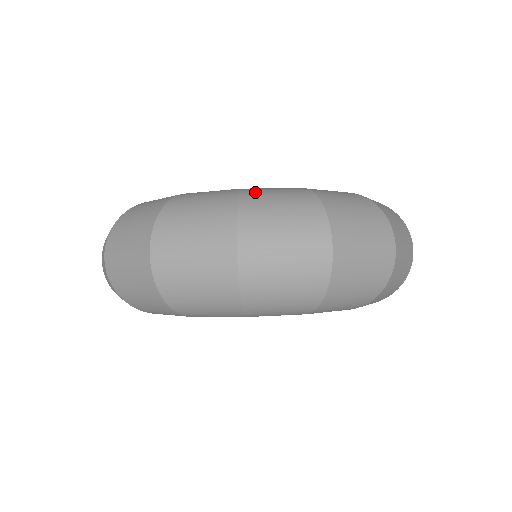
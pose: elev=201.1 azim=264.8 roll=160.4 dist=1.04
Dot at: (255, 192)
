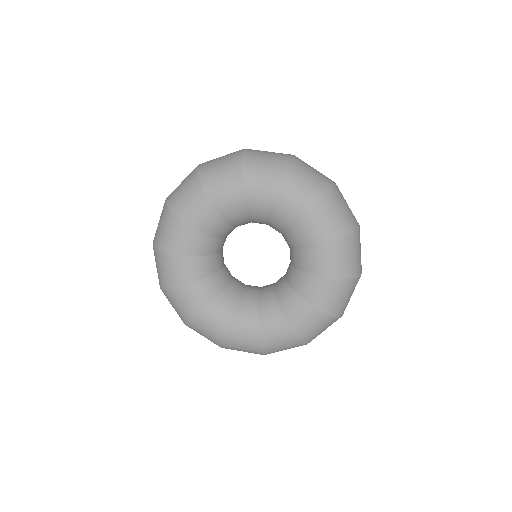
Dot at: occluded
